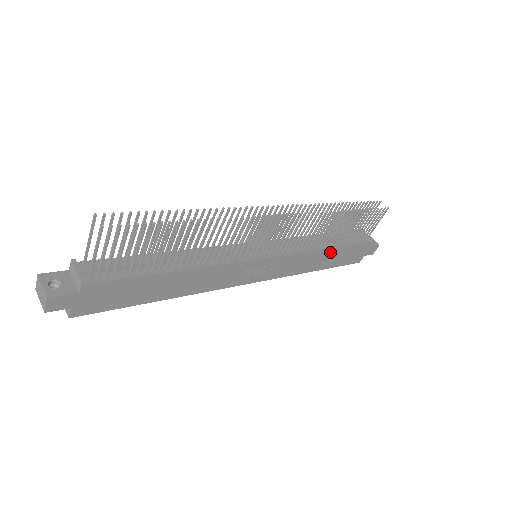
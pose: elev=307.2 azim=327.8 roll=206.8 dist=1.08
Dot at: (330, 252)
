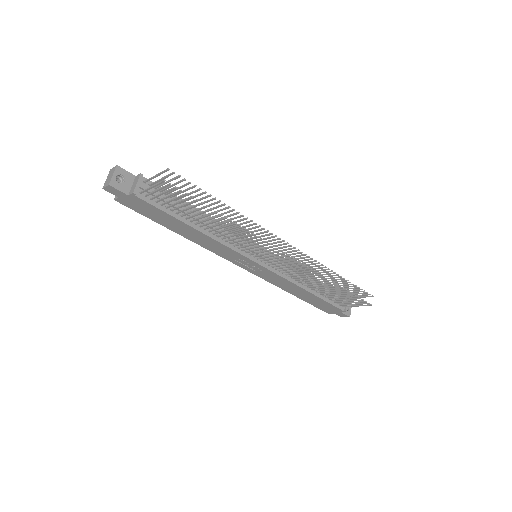
Dot at: (308, 293)
